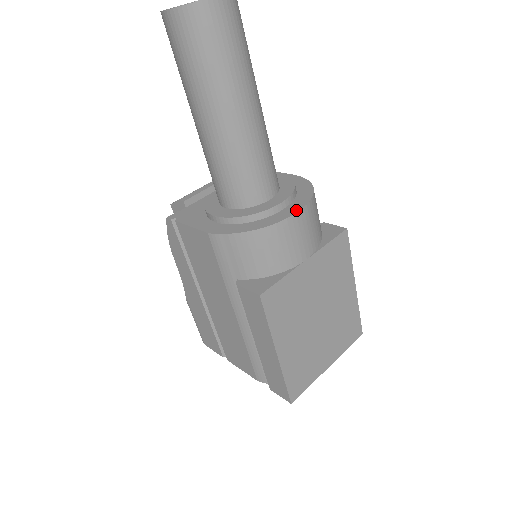
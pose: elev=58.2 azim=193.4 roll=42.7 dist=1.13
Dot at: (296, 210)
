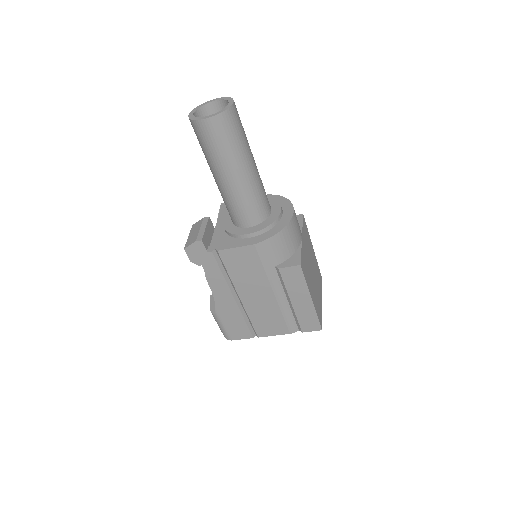
Dot at: (292, 210)
